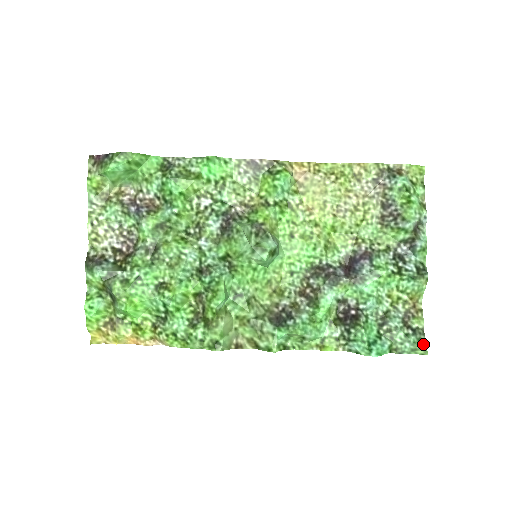
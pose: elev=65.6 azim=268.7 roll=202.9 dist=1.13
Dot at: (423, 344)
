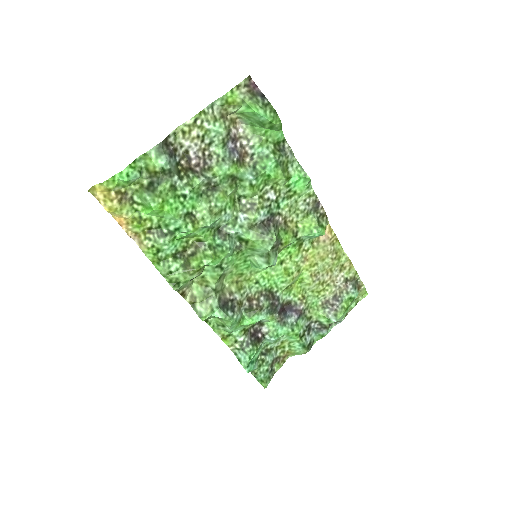
Dot at: (268, 381)
